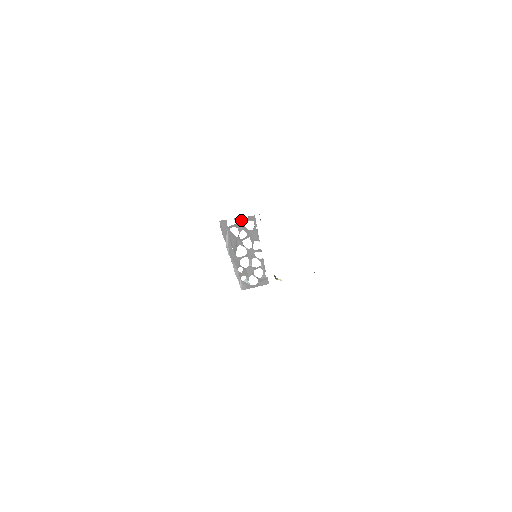
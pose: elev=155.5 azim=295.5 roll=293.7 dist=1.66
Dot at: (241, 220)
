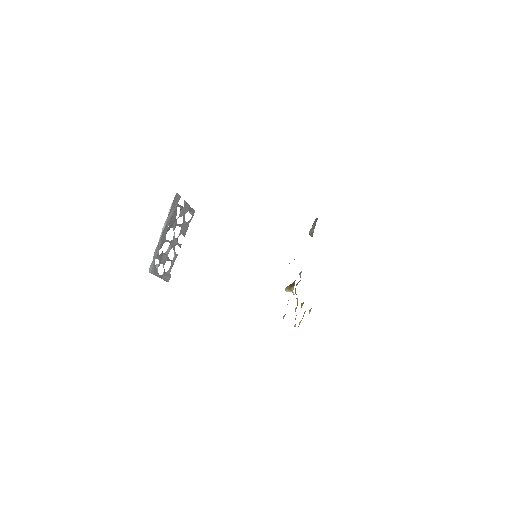
Dot at: (187, 206)
